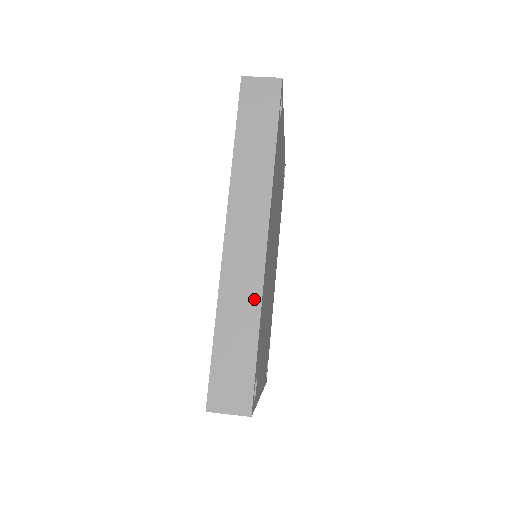
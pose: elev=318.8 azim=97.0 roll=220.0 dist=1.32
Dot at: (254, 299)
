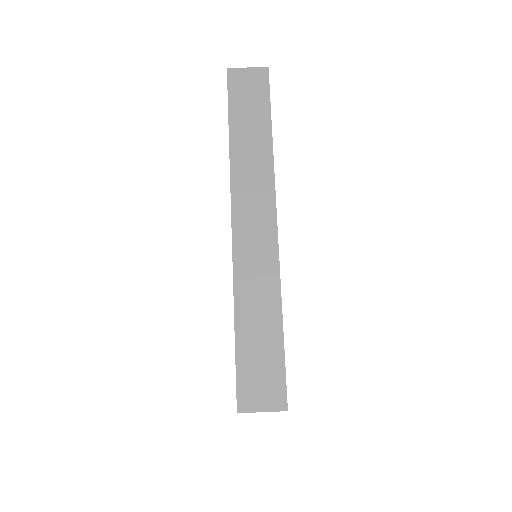
Dot at: (272, 285)
